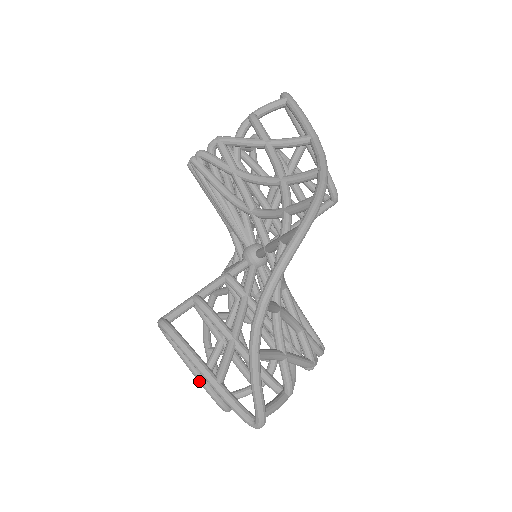
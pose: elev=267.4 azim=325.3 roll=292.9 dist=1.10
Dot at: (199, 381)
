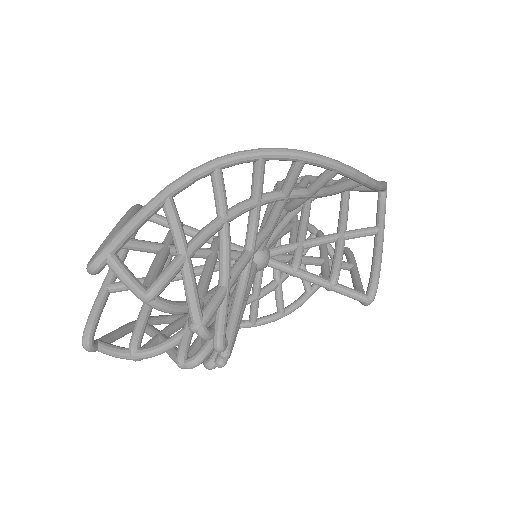
Dot at: (102, 284)
